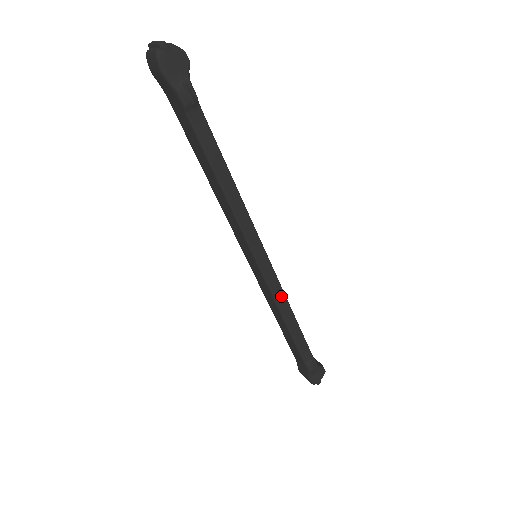
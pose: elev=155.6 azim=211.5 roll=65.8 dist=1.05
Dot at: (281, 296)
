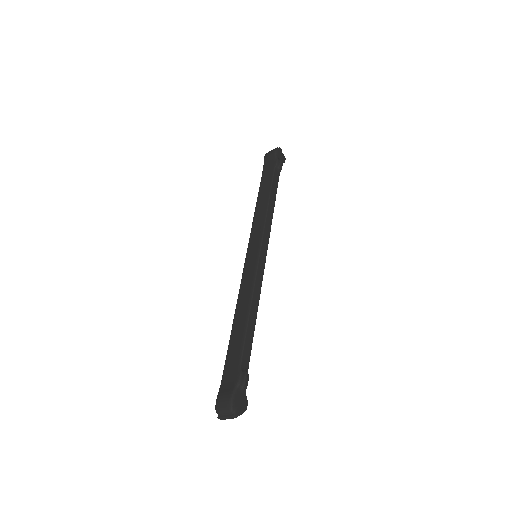
Dot at: (259, 287)
